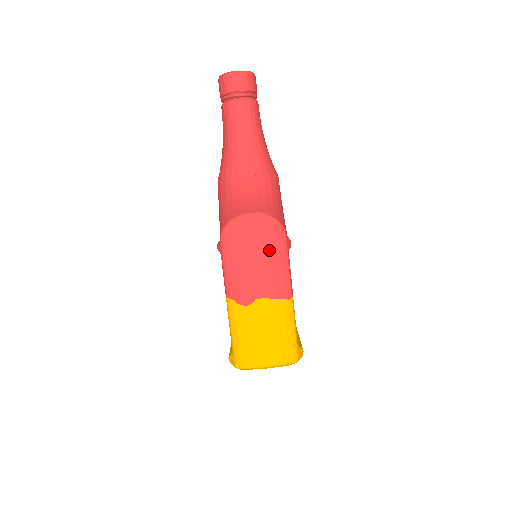
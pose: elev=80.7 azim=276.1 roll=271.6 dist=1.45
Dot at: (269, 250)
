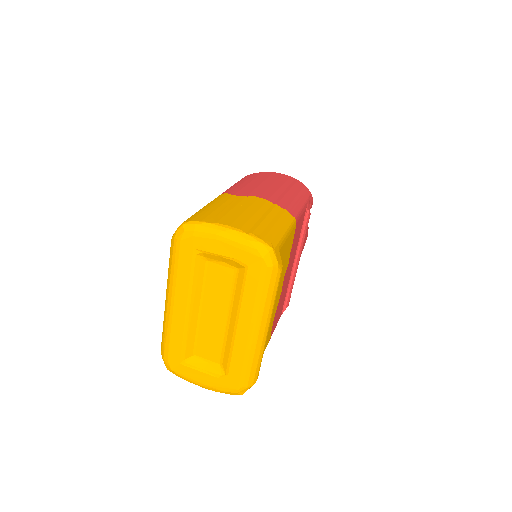
Dot at: (289, 188)
